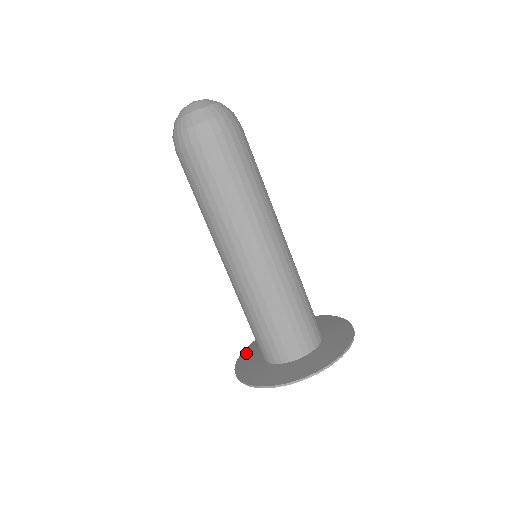
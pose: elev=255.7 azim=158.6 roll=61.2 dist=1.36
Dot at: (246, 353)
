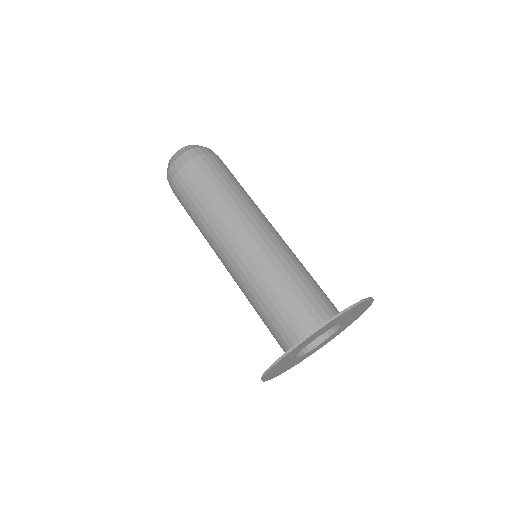
Dot at: occluded
